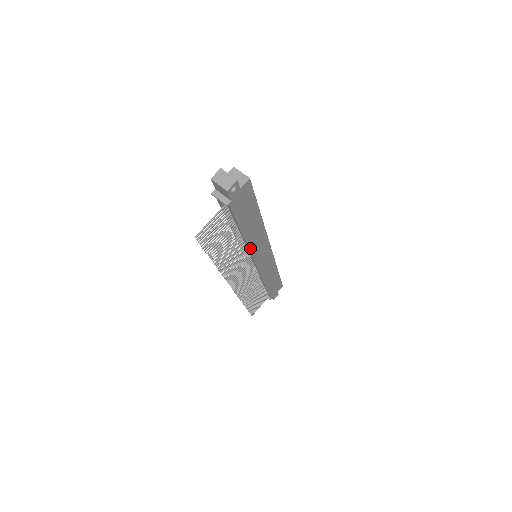
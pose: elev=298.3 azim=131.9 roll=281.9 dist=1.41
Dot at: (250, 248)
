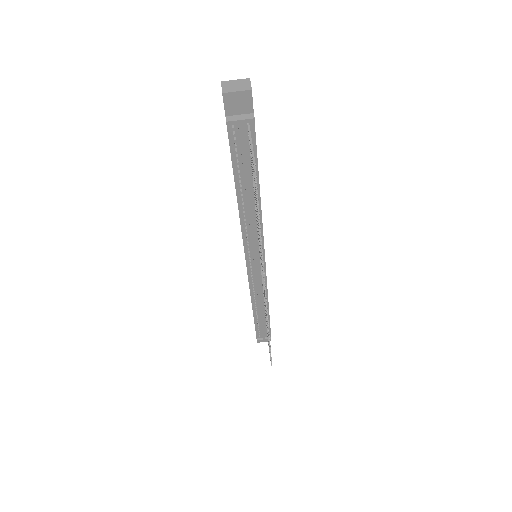
Dot at: (262, 224)
